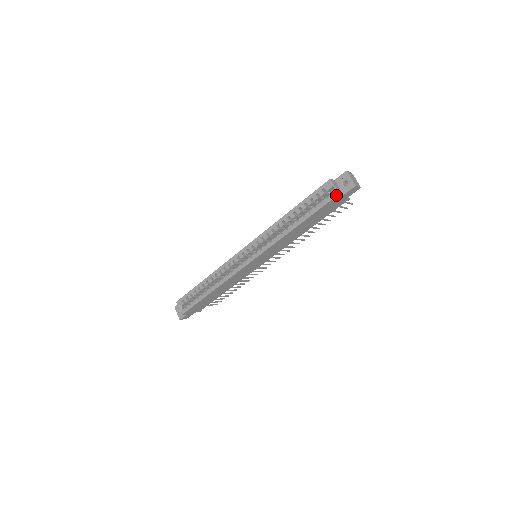
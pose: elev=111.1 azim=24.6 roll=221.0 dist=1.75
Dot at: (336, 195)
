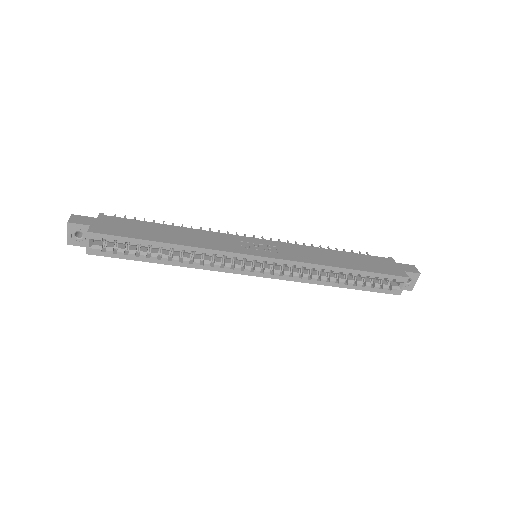
Dot at: (397, 294)
